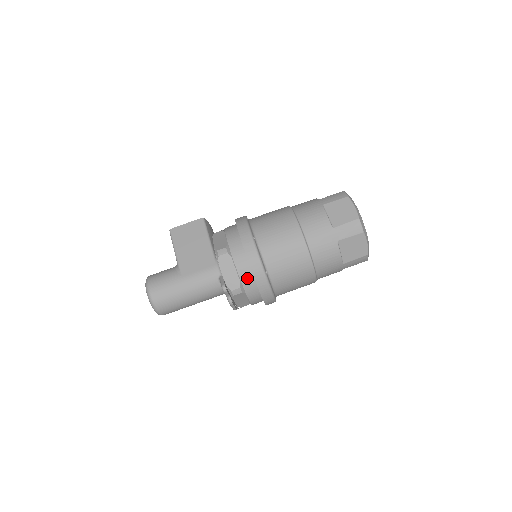
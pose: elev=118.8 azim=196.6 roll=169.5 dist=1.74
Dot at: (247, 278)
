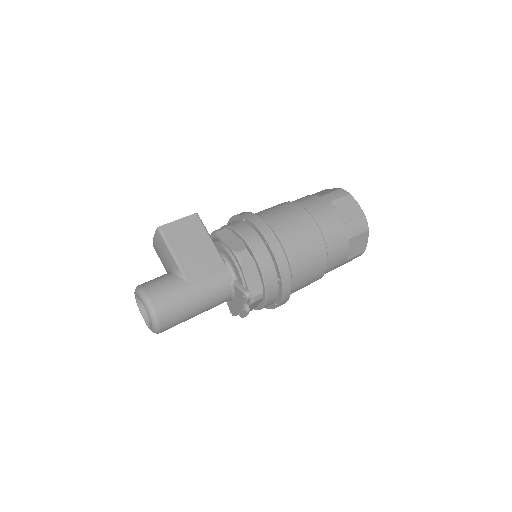
Dot at: (271, 282)
